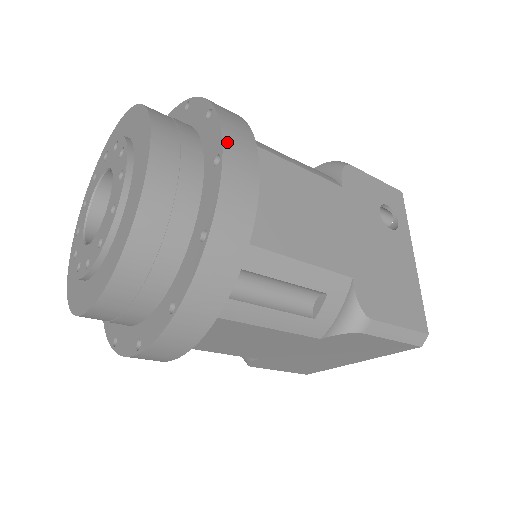
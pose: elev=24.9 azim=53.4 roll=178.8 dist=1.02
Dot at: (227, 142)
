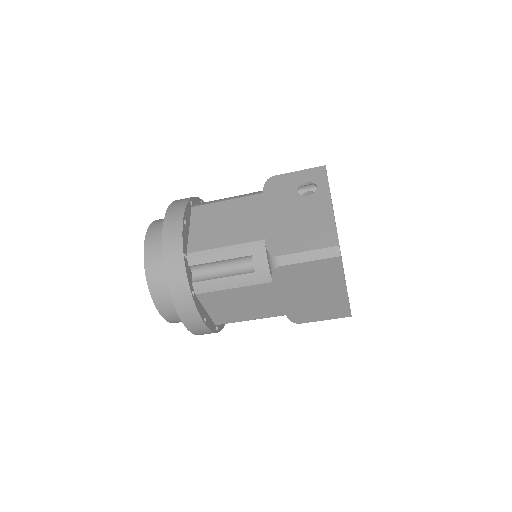
Dot at: (167, 216)
